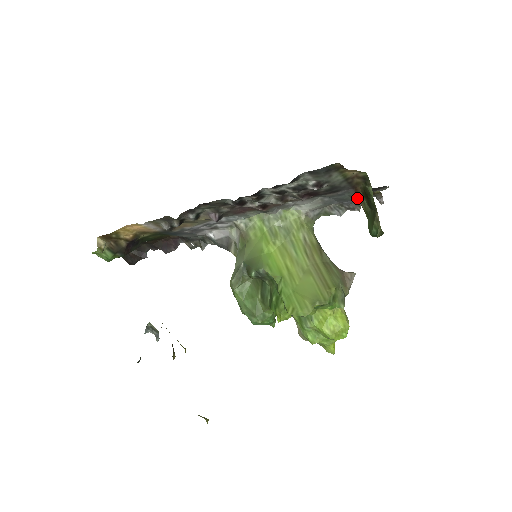
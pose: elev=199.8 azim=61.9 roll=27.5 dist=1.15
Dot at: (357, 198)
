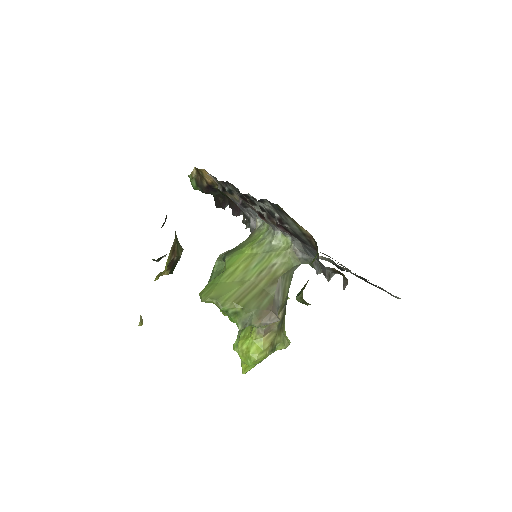
Dot at: occluded
